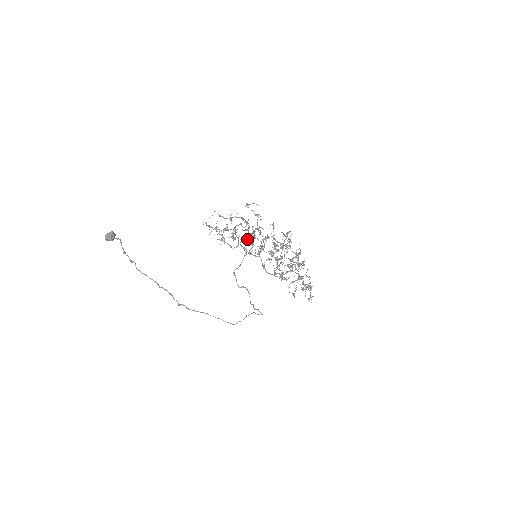
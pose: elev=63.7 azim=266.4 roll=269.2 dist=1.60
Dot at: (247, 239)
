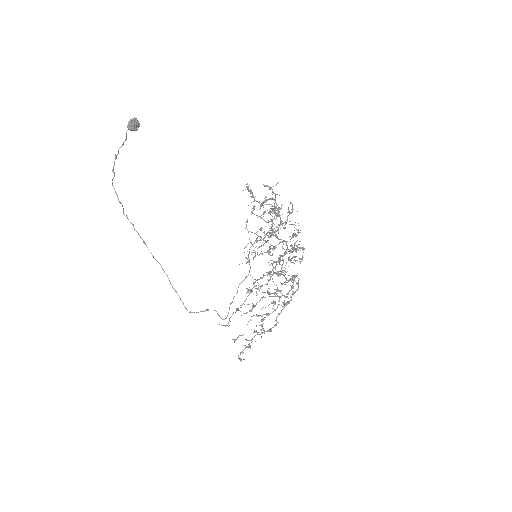
Dot at: (264, 232)
